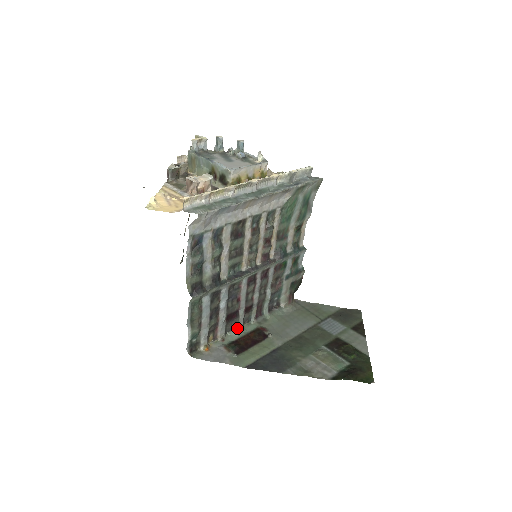
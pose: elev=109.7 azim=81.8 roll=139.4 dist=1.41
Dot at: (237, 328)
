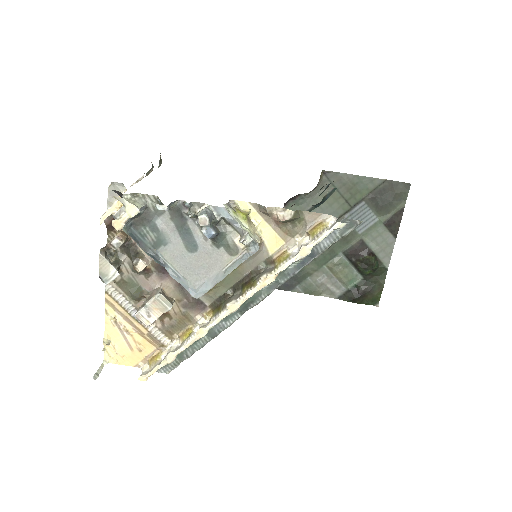
Dot at: occluded
